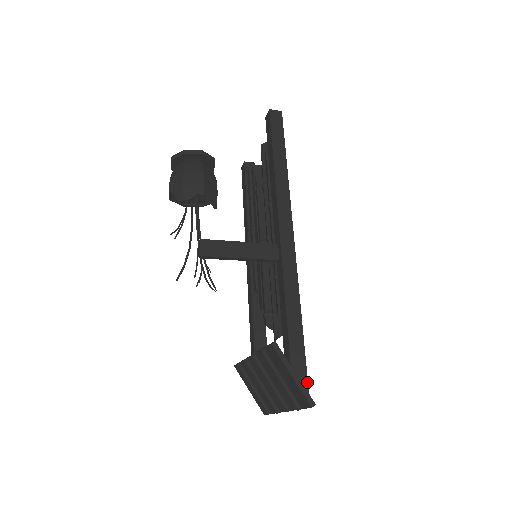
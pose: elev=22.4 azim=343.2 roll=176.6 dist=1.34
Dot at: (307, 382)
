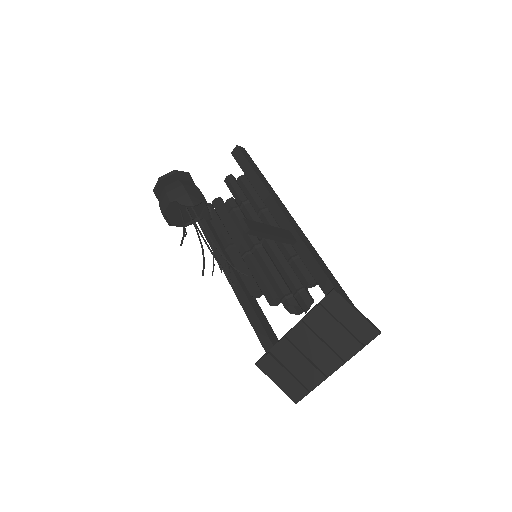
Dot at: occluded
